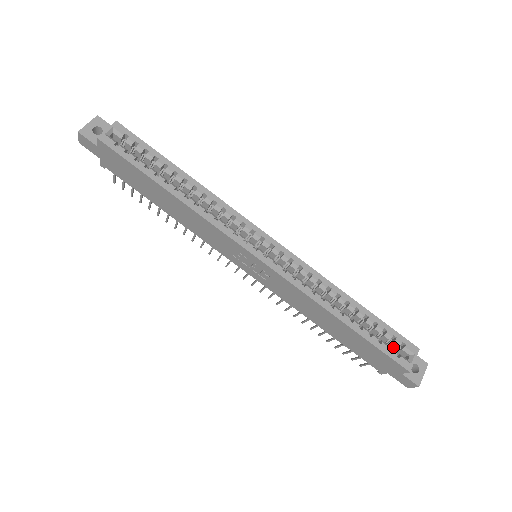
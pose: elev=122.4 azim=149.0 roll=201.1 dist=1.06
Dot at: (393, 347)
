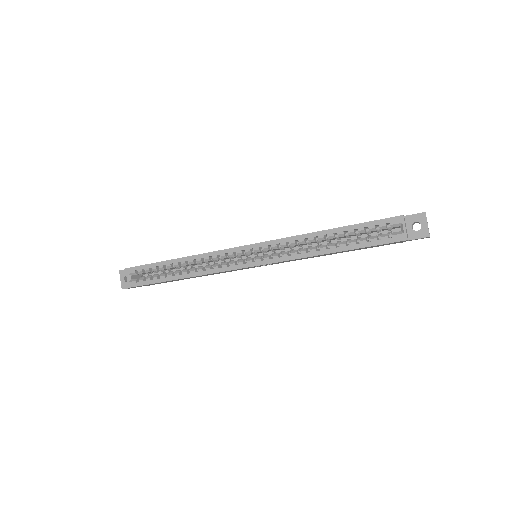
Dot at: (386, 229)
